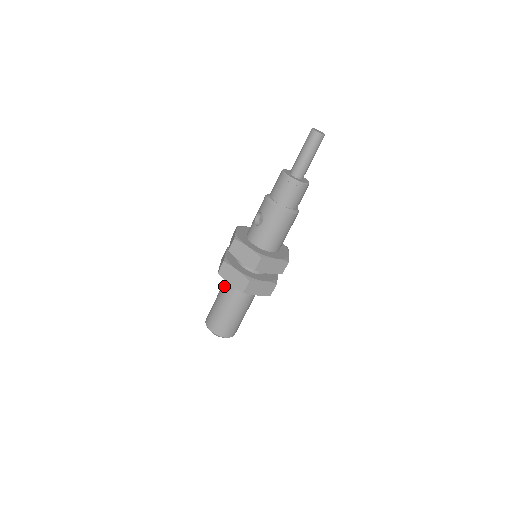
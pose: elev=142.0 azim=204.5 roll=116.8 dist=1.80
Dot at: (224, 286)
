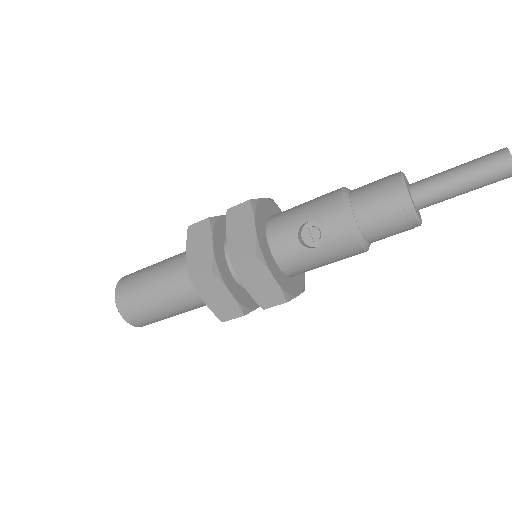
Dot at: (181, 280)
